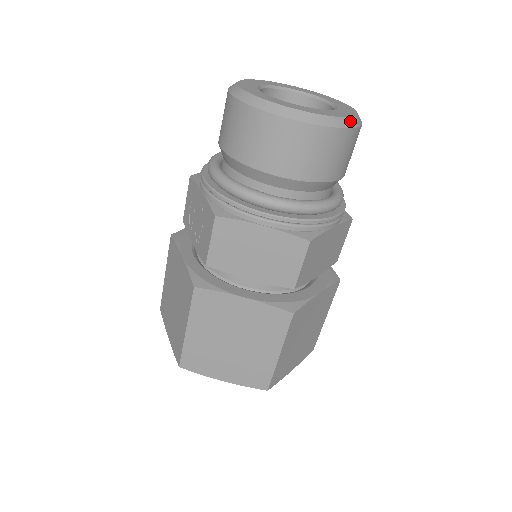
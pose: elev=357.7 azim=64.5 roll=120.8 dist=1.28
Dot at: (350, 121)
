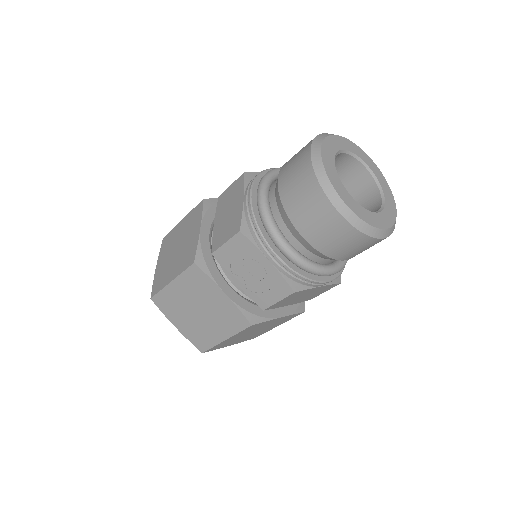
Dot at: (396, 210)
